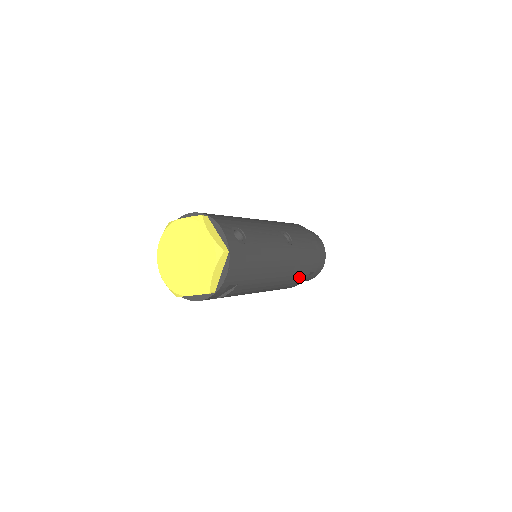
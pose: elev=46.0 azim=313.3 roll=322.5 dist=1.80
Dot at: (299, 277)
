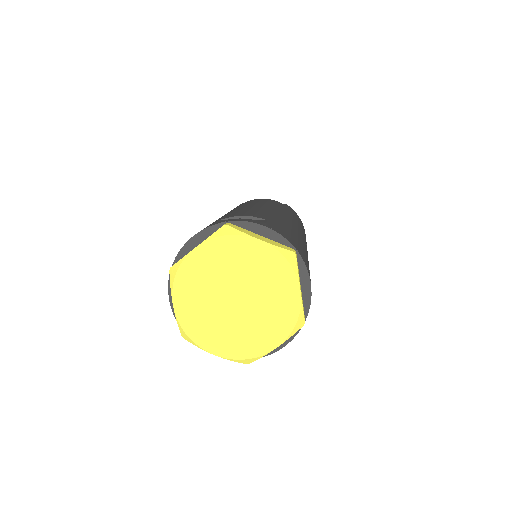
Dot at: occluded
